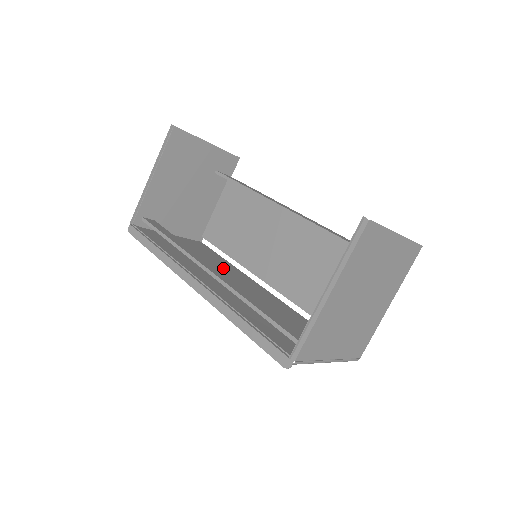
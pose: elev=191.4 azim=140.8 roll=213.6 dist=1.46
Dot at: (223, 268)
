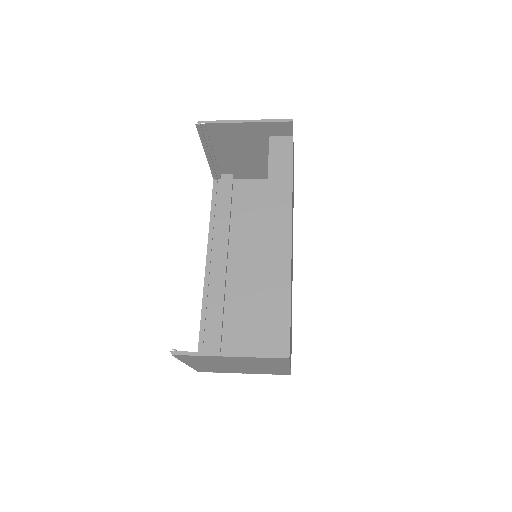
Dot at: occluded
